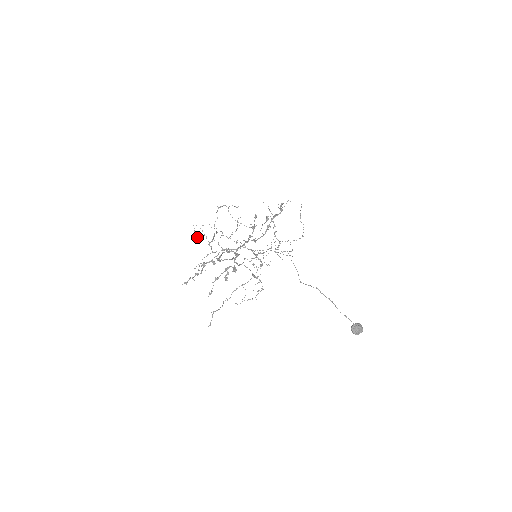
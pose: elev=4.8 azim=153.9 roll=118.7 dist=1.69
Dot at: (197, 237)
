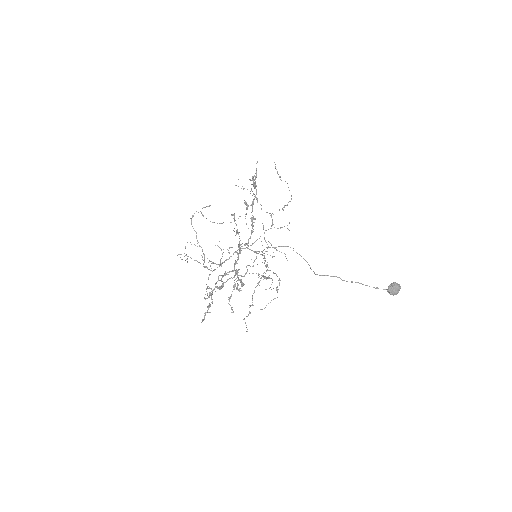
Dot at: occluded
